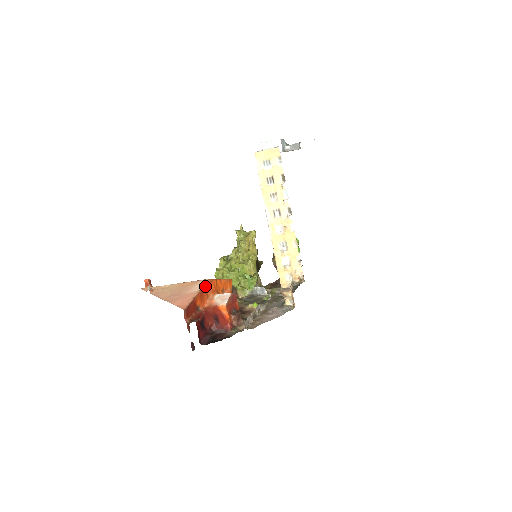
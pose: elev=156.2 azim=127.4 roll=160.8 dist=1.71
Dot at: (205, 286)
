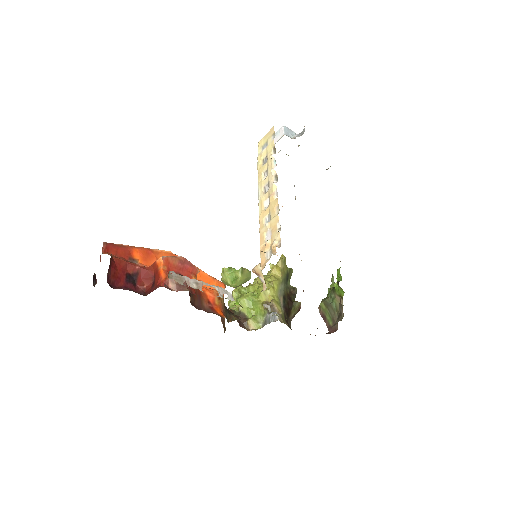
Dot at: (161, 252)
